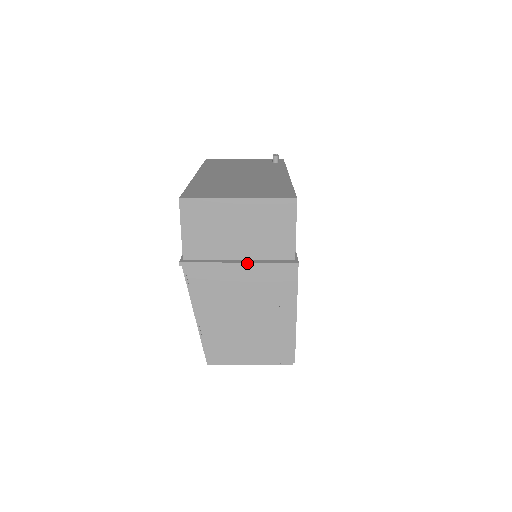
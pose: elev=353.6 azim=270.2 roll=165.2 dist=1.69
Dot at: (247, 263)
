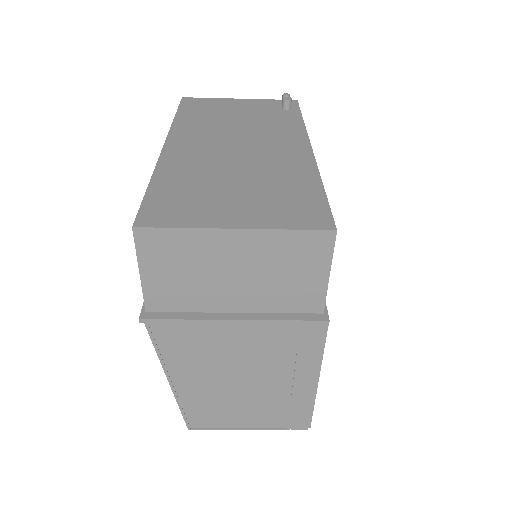
Dot at: (248, 321)
